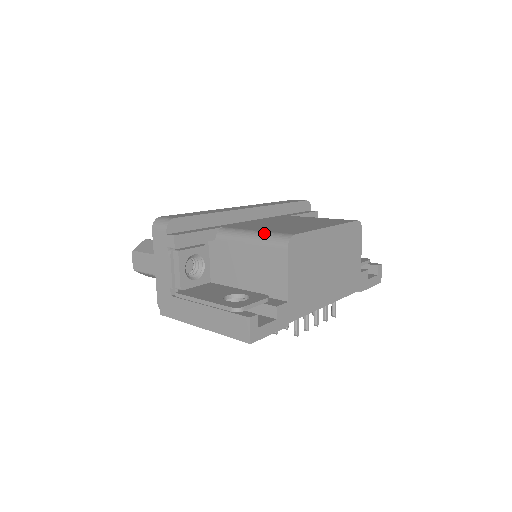
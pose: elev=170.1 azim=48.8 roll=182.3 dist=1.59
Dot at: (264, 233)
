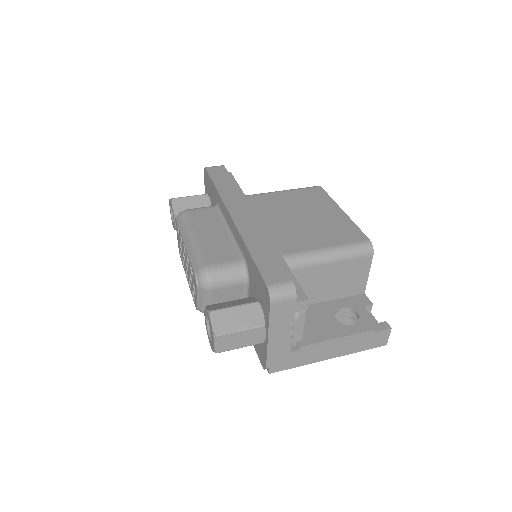
Dot at: (342, 248)
